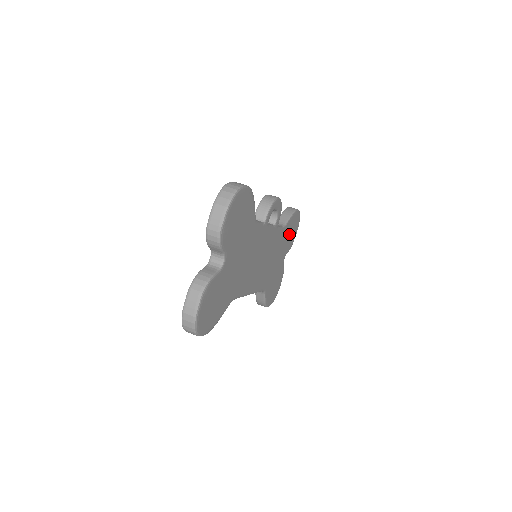
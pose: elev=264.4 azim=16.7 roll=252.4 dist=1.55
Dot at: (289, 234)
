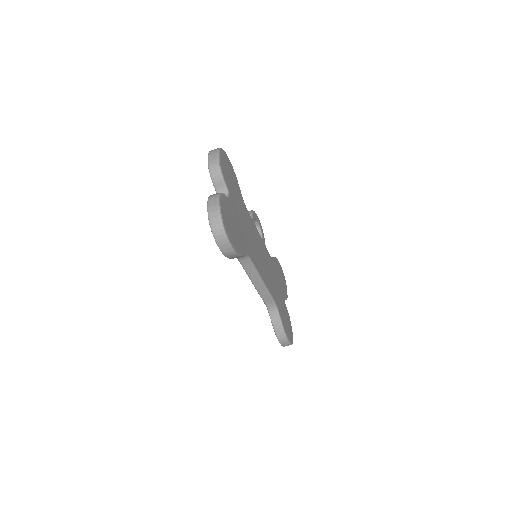
Dot at: (279, 276)
